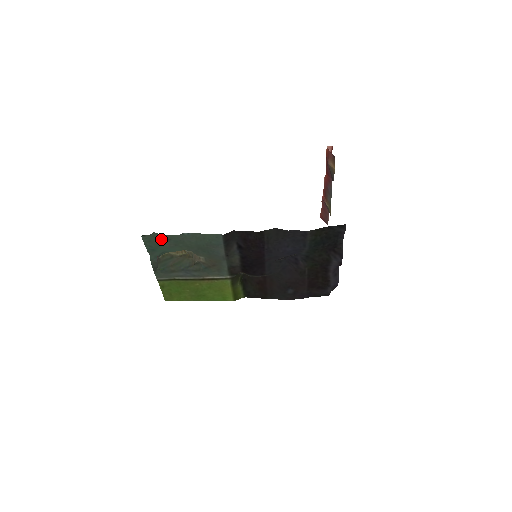
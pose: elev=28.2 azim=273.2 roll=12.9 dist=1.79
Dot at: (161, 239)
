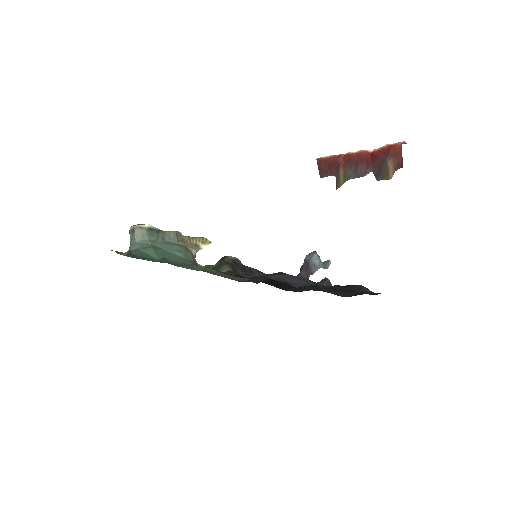
Dot at: (169, 263)
